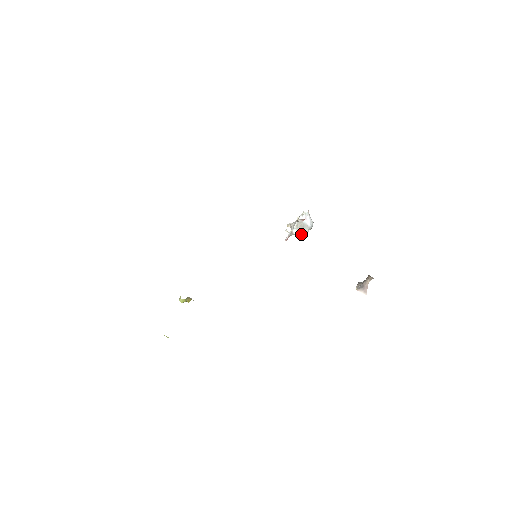
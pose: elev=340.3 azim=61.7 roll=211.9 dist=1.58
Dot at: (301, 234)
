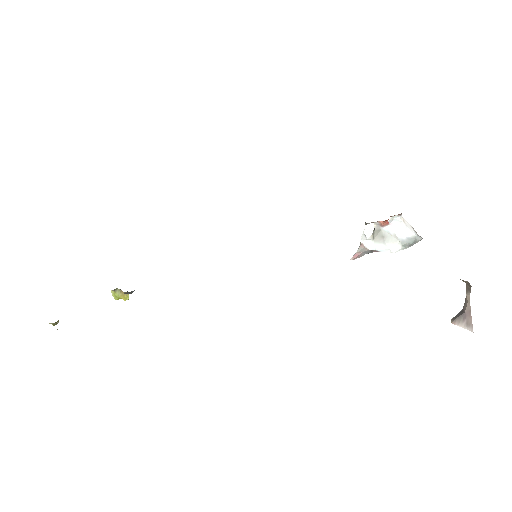
Dot at: (385, 251)
